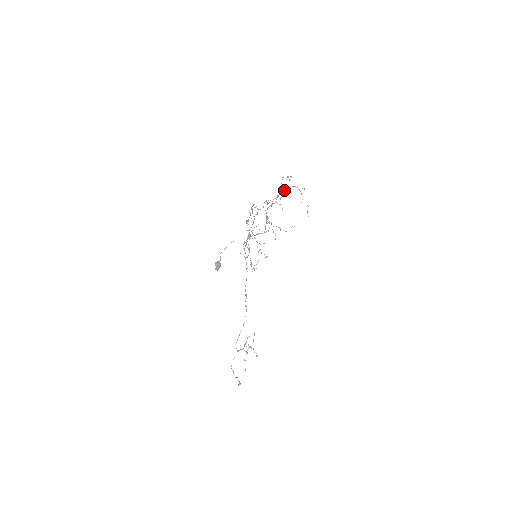
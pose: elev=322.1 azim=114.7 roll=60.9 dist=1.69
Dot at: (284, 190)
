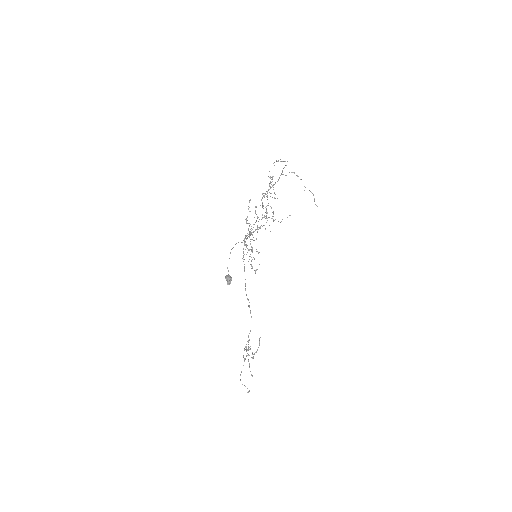
Dot at: (273, 176)
